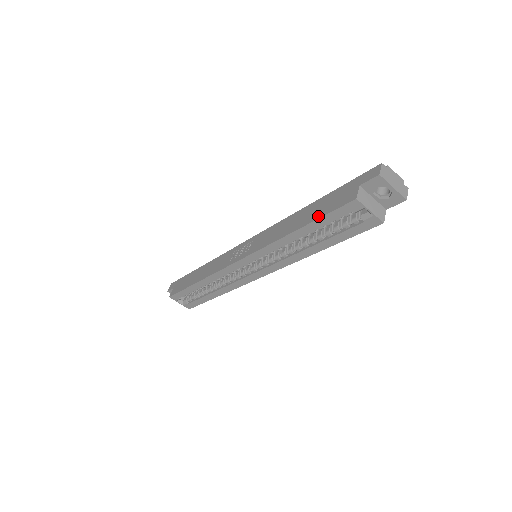
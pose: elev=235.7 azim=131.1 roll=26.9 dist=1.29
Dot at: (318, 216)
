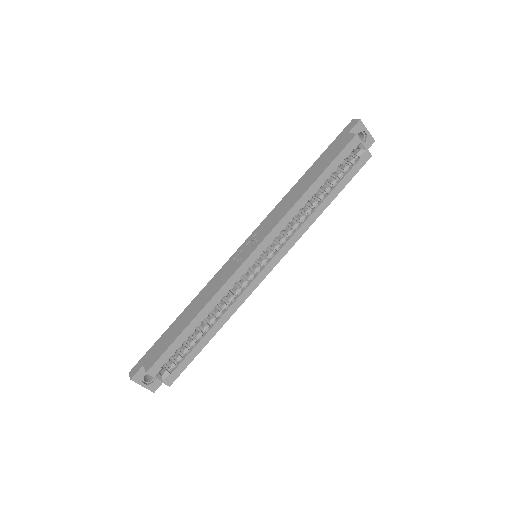
Dot at: (328, 164)
